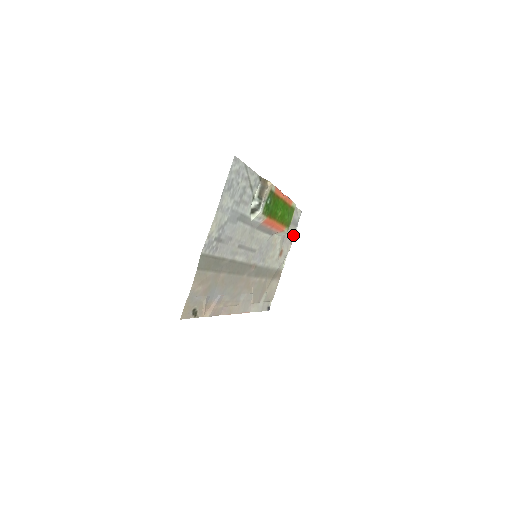
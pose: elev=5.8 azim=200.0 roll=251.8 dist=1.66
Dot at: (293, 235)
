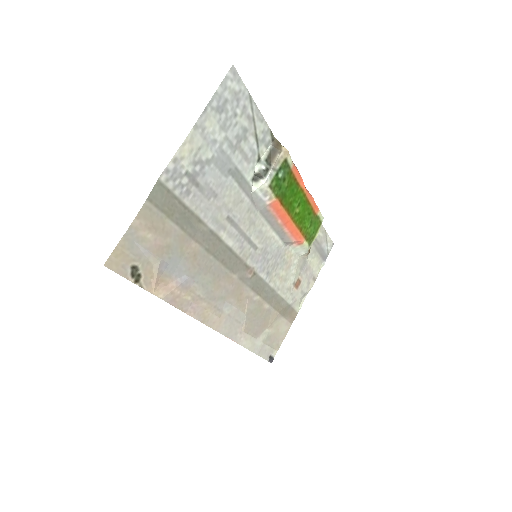
Dot at: (318, 270)
